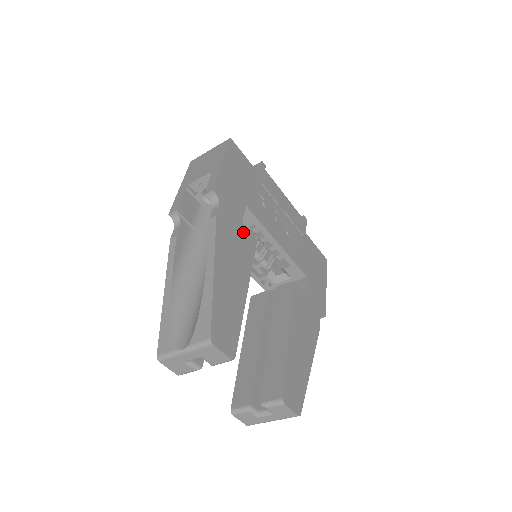
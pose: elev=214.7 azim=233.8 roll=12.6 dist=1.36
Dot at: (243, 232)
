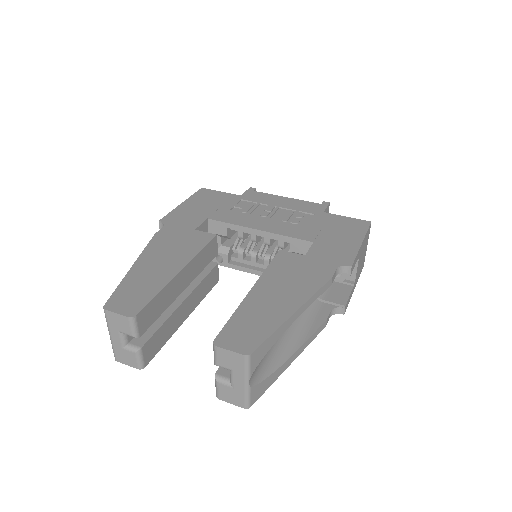
Dot at: (194, 235)
